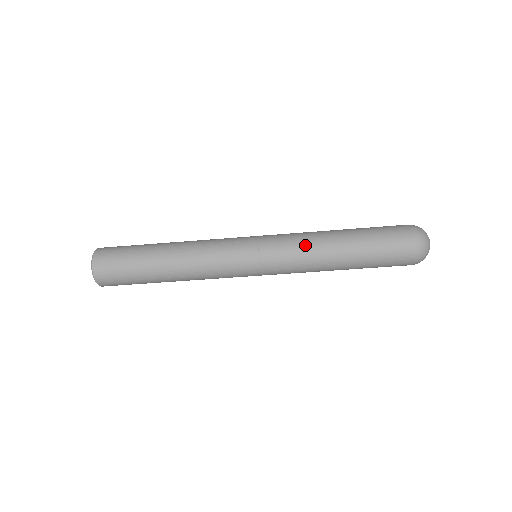
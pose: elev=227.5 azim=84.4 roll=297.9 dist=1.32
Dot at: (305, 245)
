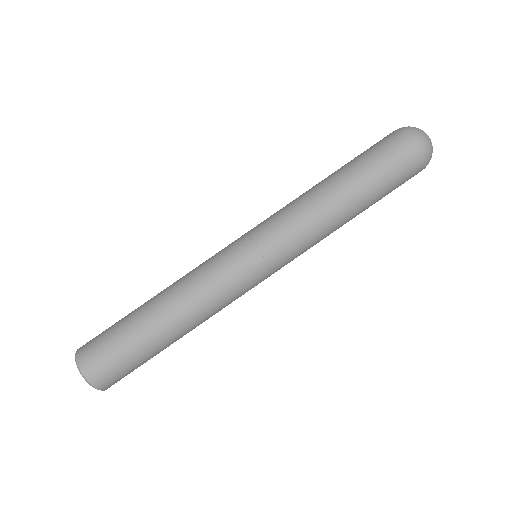
Dot at: (298, 206)
